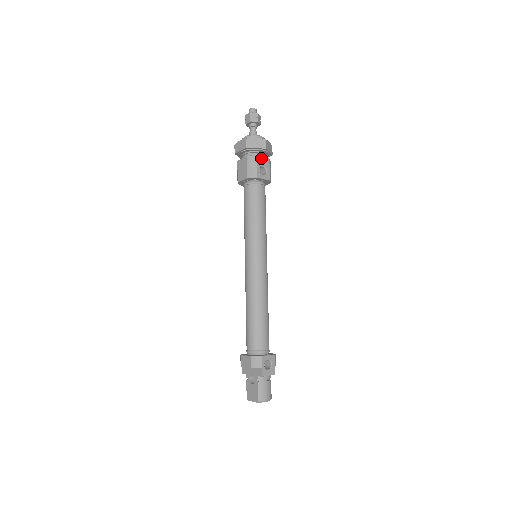
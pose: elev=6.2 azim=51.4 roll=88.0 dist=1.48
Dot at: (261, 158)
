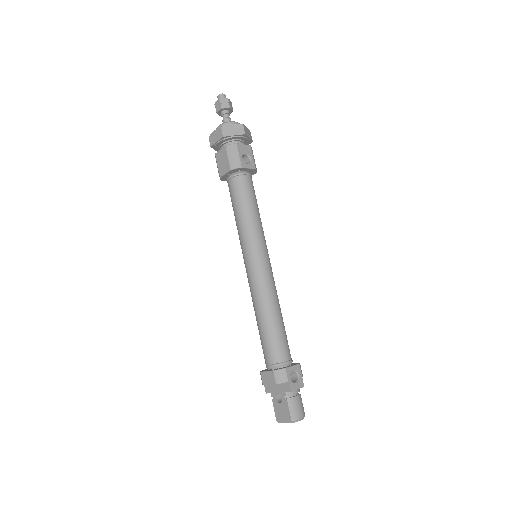
Dot at: (241, 146)
